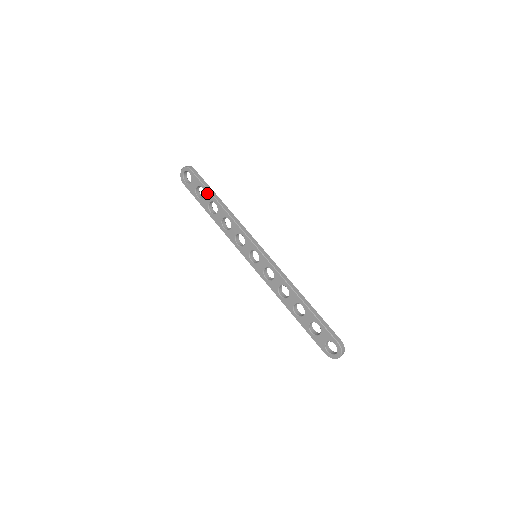
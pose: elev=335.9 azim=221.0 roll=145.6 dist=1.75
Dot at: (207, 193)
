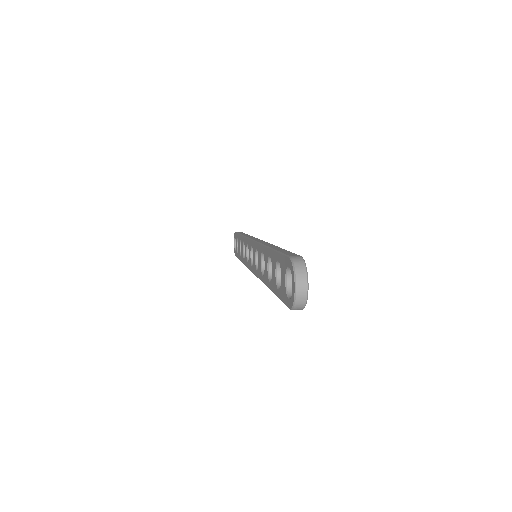
Dot at: (238, 238)
